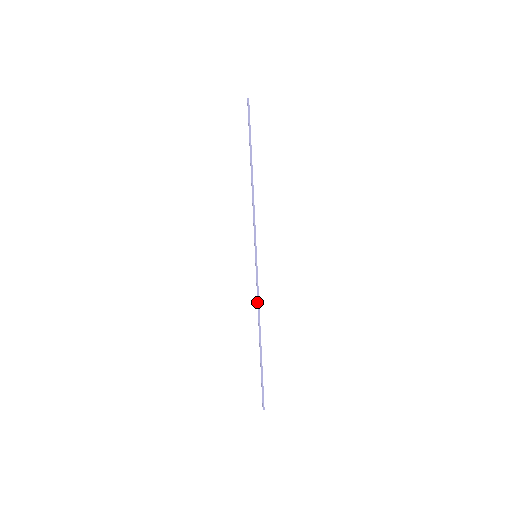
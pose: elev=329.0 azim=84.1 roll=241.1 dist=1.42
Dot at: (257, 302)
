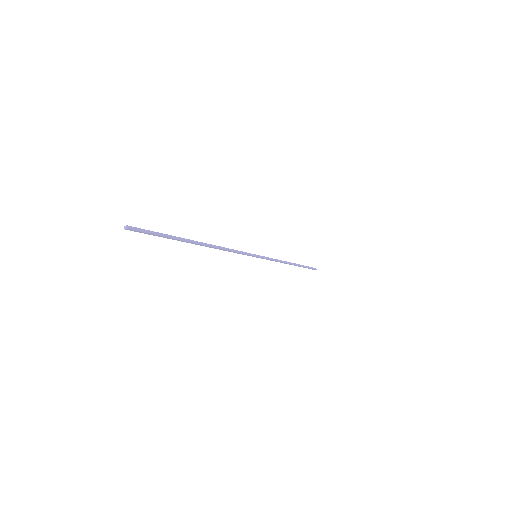
Dot at: (227, 249)
